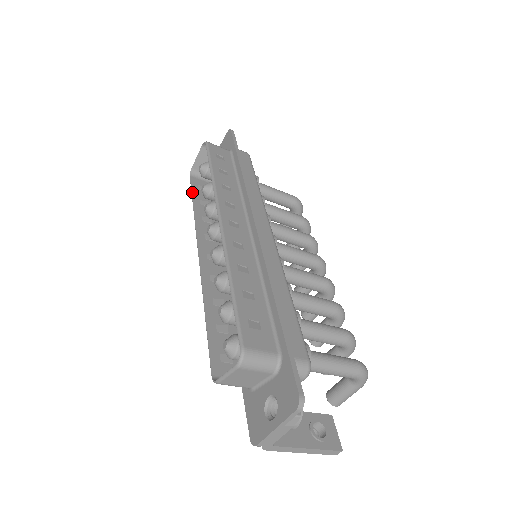
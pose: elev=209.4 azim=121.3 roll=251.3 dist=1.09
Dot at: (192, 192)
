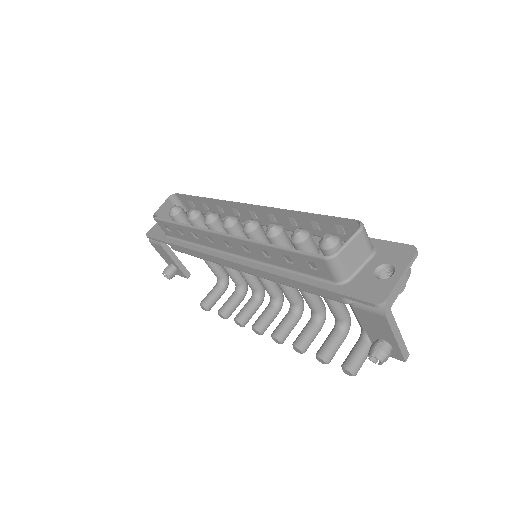
Dot at: (169, 220)
